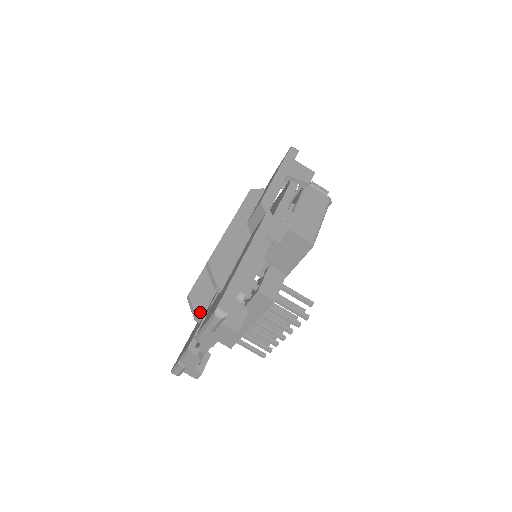
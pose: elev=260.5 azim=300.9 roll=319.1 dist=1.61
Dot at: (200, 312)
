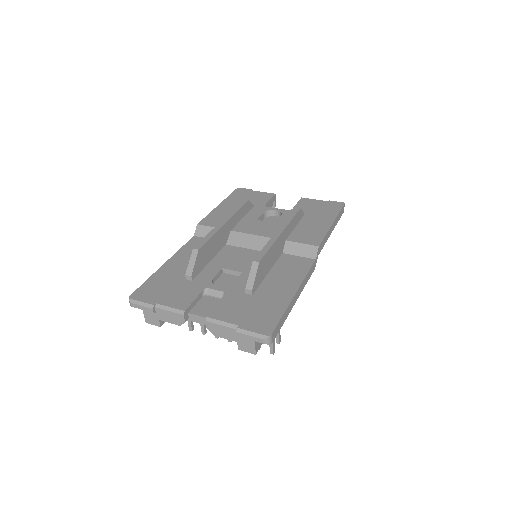
Dot at: (195, 272)
